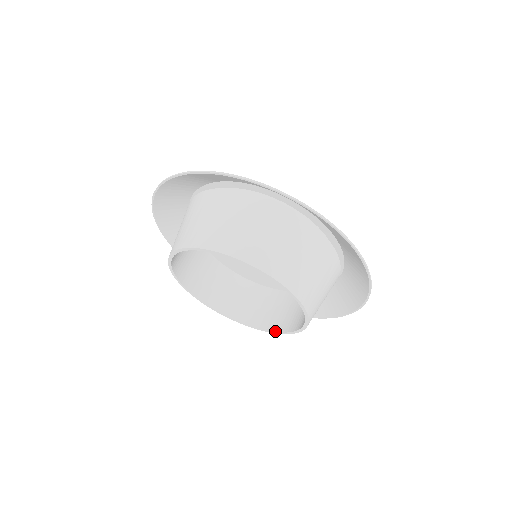
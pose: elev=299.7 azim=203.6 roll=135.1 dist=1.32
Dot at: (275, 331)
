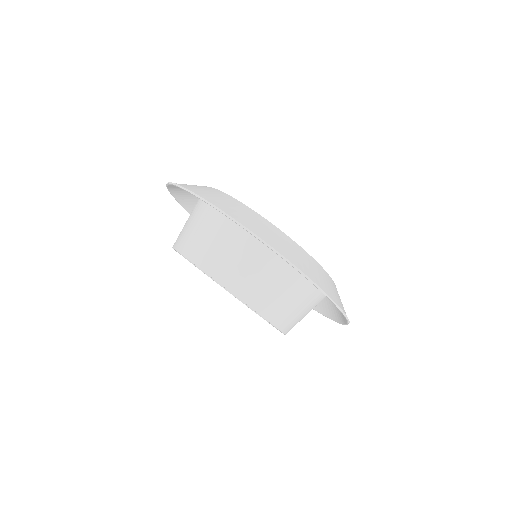
Dot at: (218, 283)
